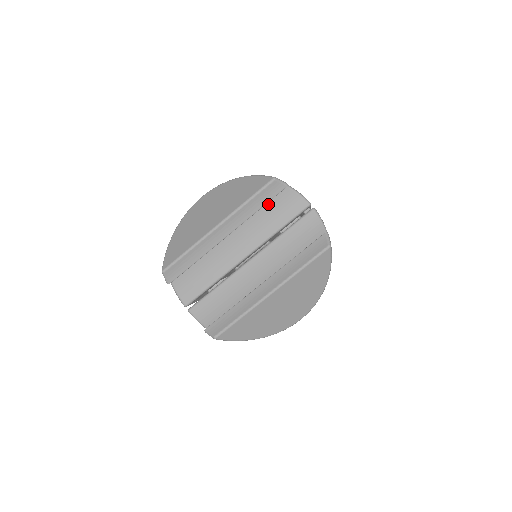
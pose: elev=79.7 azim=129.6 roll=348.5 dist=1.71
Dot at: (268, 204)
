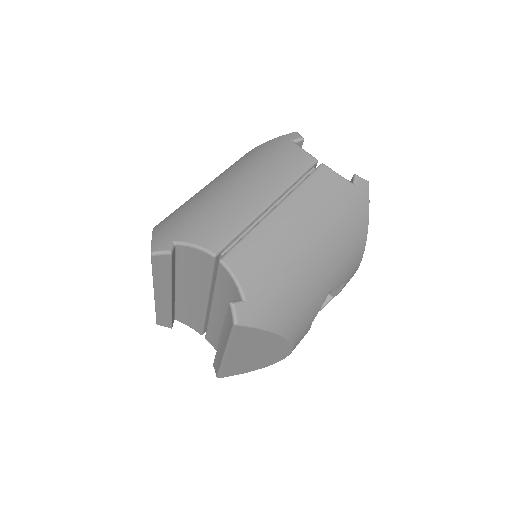
Dot at: (181, 262)
